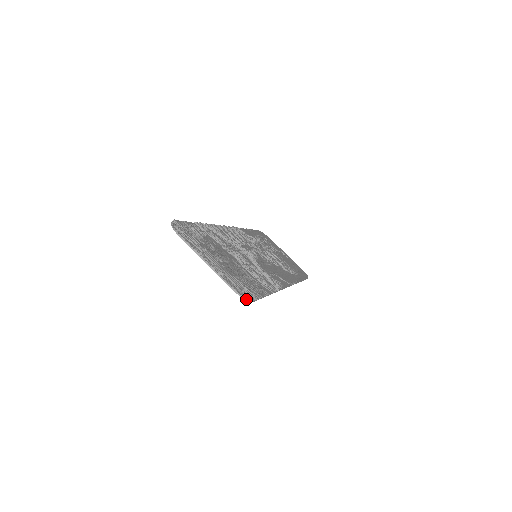
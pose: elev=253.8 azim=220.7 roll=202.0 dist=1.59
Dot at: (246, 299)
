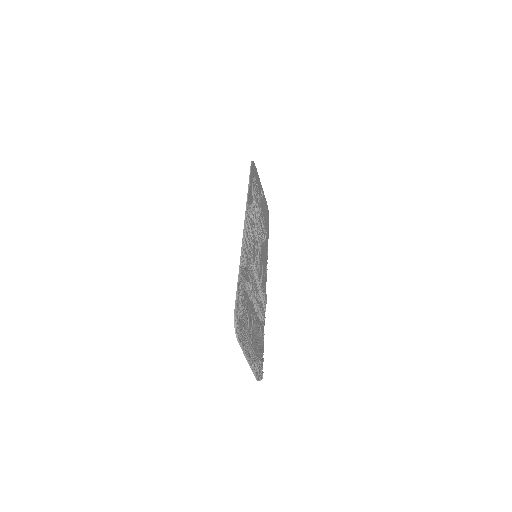
Dot at: (260, 380)
